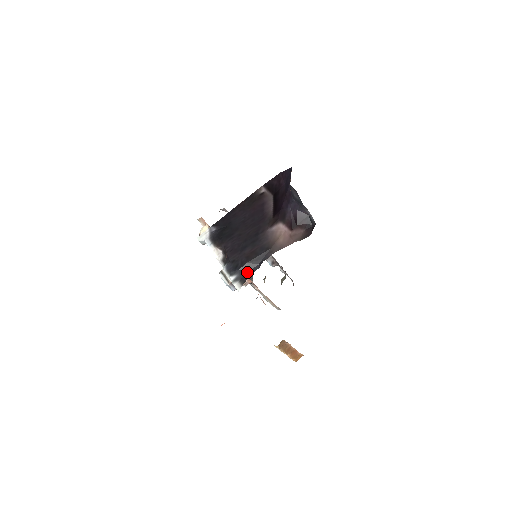
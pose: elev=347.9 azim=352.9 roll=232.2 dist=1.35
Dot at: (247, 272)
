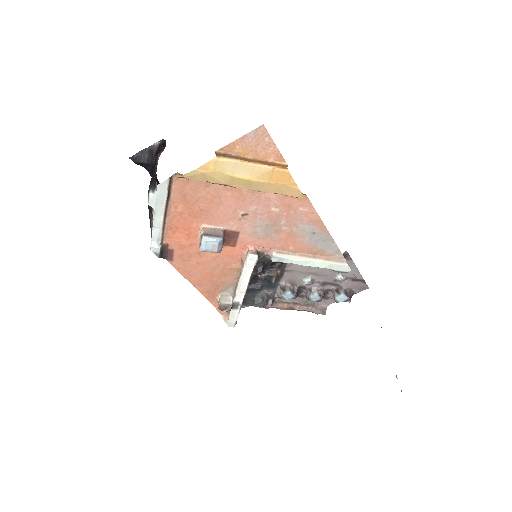
Dot at: (153, 181)
